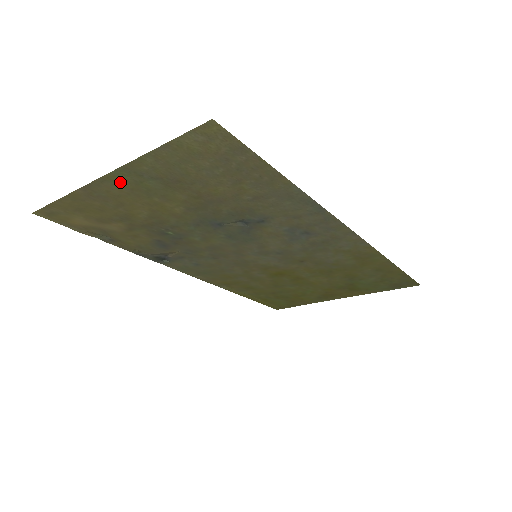
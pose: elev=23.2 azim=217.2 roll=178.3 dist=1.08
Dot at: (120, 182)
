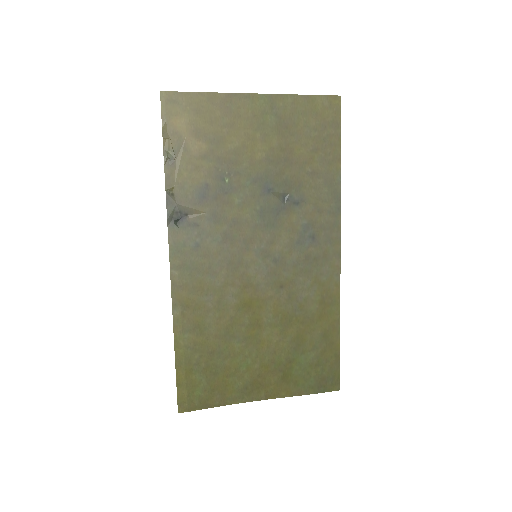
Dot at: (255, 105)
